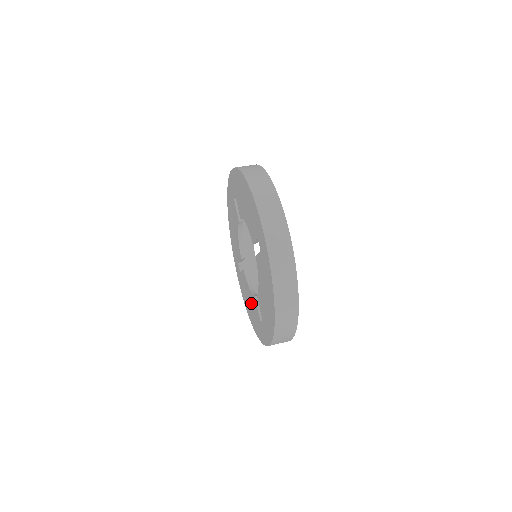
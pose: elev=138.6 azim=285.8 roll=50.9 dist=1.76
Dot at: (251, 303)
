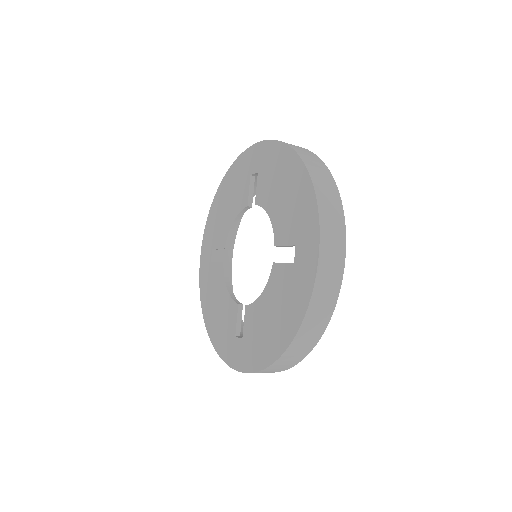
Dot at: (273, 303)
